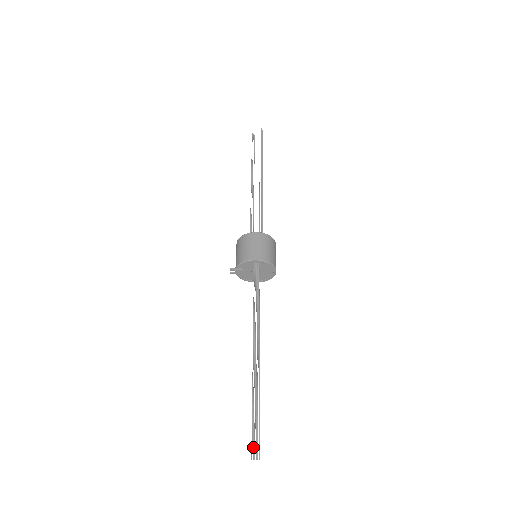
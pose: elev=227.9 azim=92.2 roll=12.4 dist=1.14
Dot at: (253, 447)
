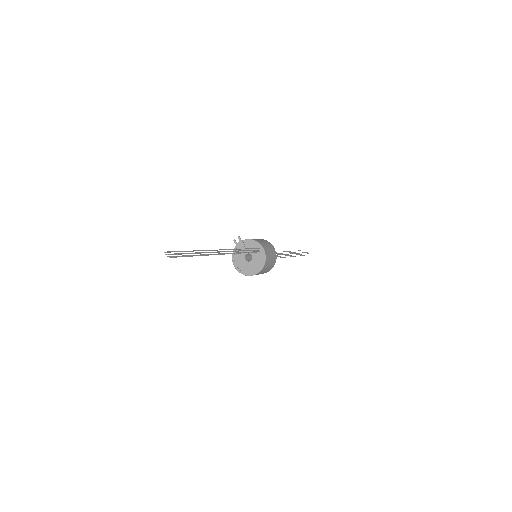
Dot at: (173, 251)
